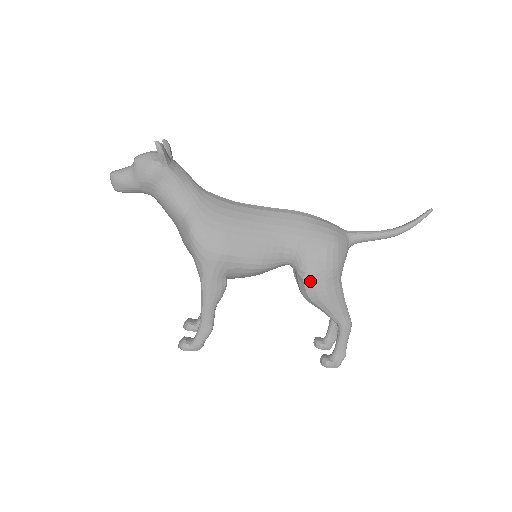
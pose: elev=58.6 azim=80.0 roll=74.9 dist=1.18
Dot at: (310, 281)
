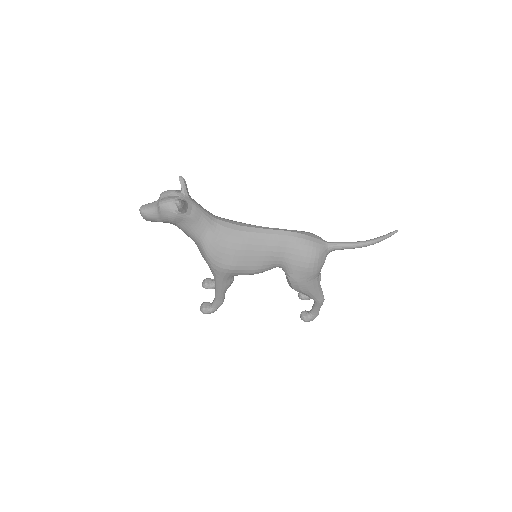
Dot at: (295, 282)
